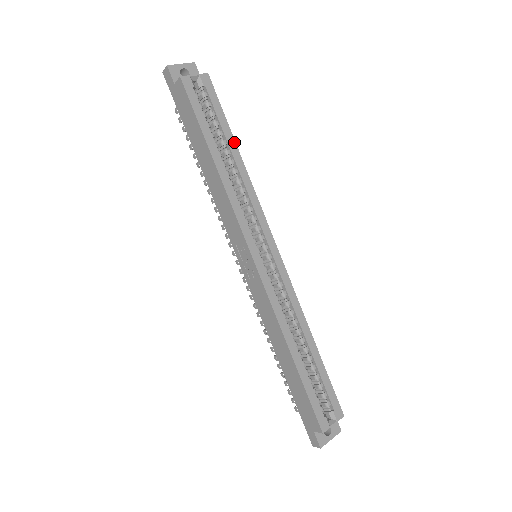
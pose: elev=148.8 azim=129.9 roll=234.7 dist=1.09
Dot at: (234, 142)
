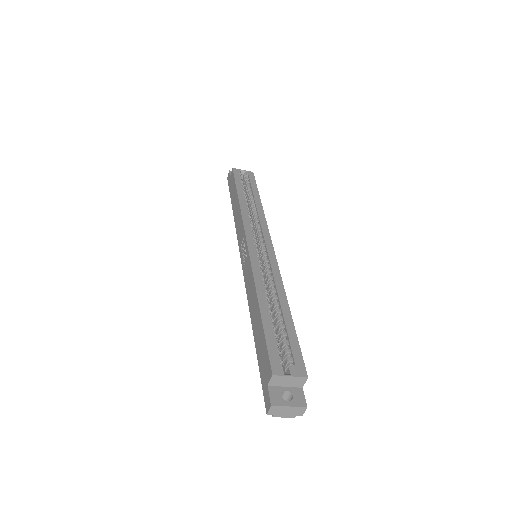
Dot at: (259, 197)
